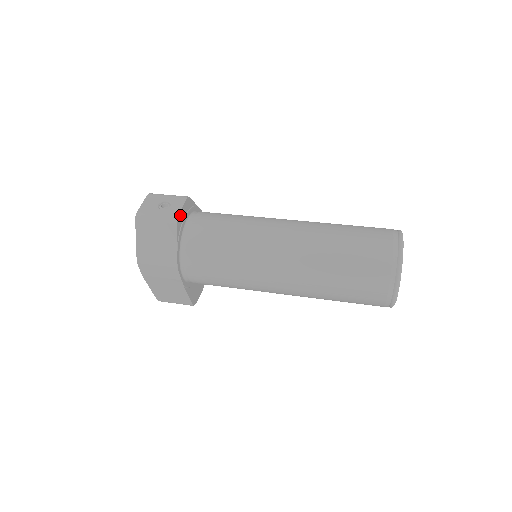
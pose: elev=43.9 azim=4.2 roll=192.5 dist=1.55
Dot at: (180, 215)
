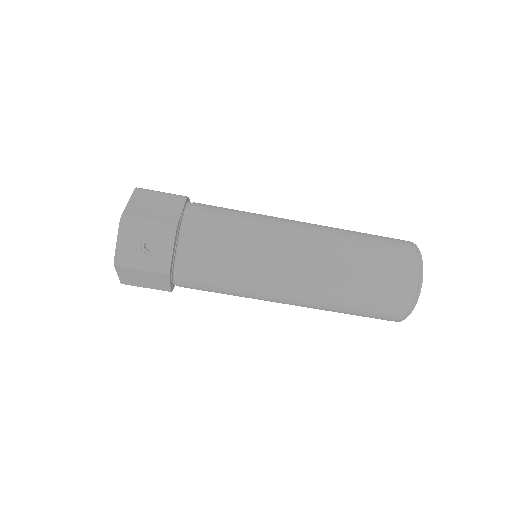
Dot at: (171, 260)
